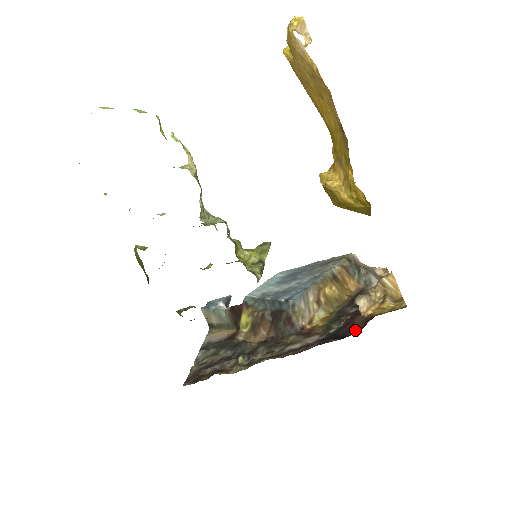
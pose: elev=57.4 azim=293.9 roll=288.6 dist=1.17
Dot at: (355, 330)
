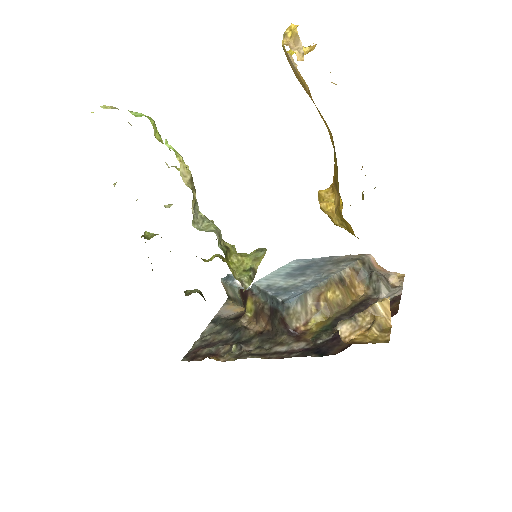
Dot at: (337, 349)
